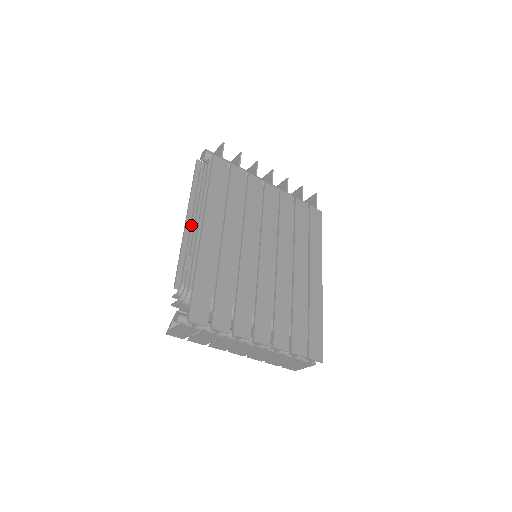
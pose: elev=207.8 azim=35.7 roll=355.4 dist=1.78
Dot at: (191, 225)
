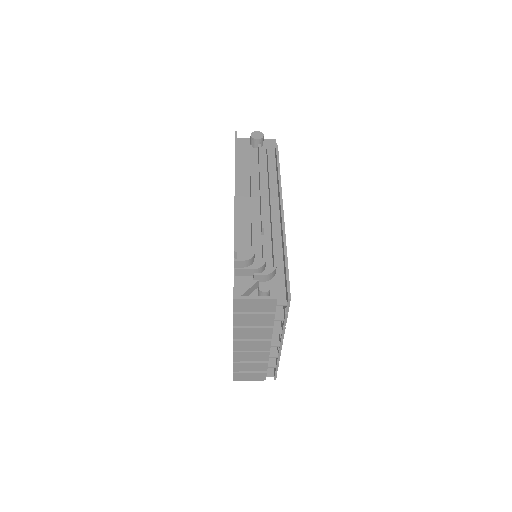
Dot at: occluded
